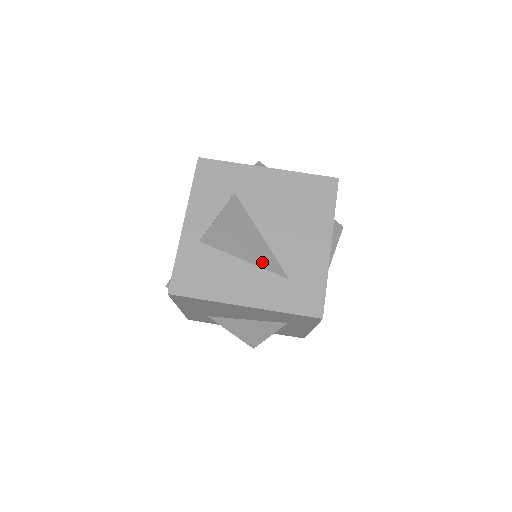
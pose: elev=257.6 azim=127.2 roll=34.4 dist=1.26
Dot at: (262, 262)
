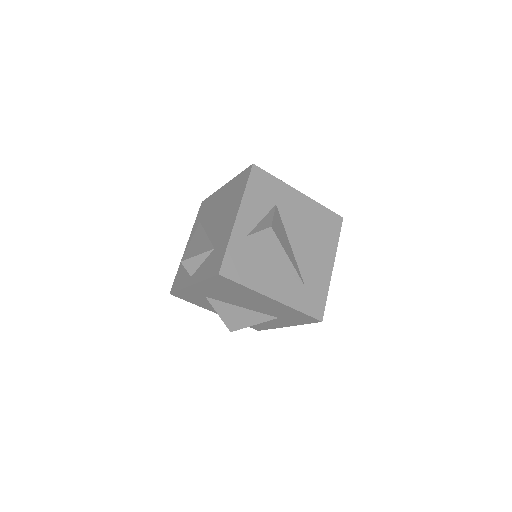
Dot at: (291, 267)
